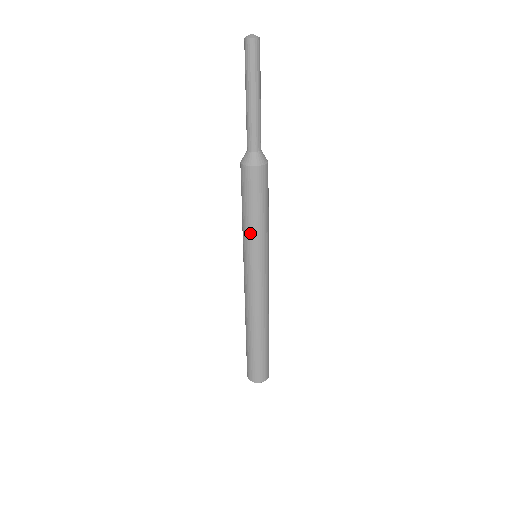
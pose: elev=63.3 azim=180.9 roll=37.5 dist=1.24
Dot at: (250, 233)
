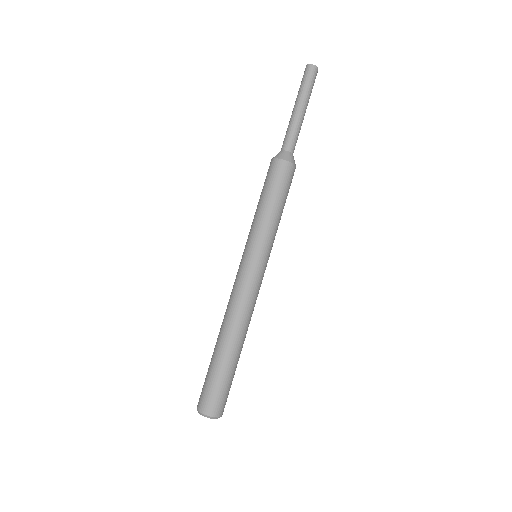
Dot at: (258, 223)
